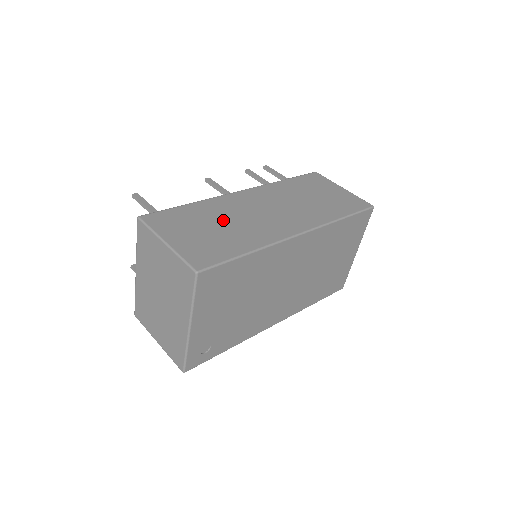
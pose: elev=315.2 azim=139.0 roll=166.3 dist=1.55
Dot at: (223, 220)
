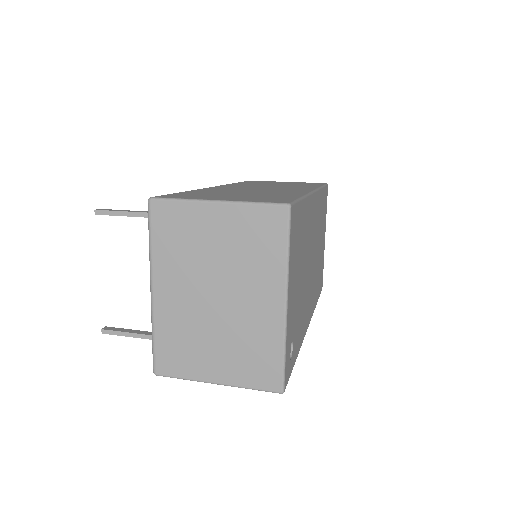
Dot at: (238, 192)
